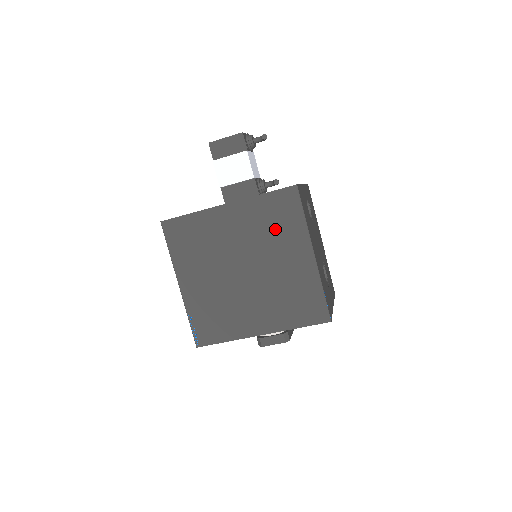
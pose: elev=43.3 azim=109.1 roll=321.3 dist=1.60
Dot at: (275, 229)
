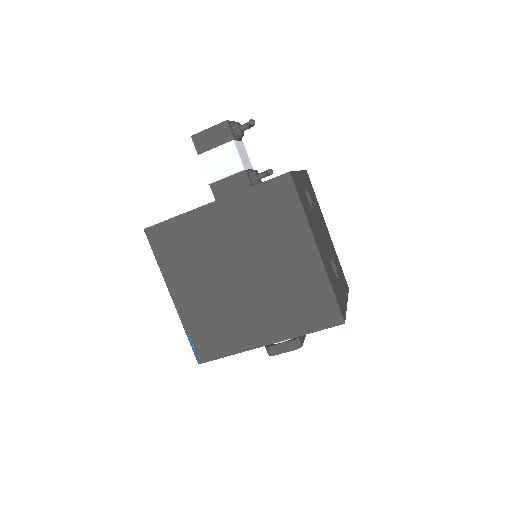
Dot at: (270, 225)
